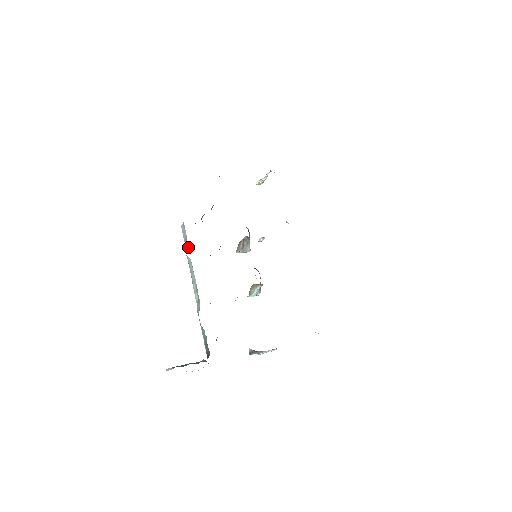
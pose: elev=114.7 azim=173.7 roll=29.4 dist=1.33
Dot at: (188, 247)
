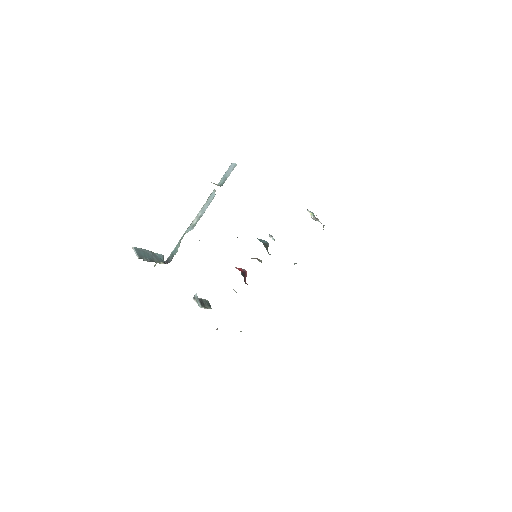
Dot at: (222, 185)
